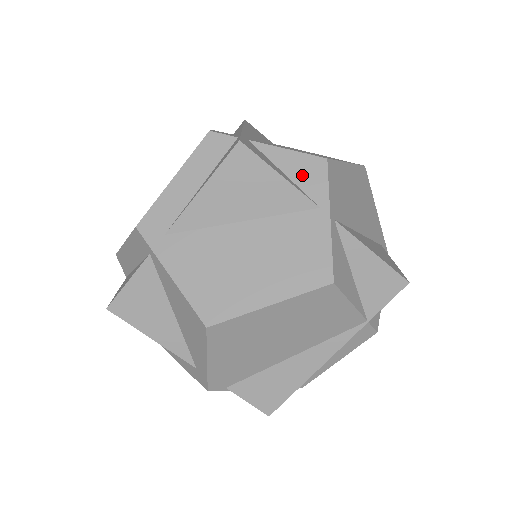
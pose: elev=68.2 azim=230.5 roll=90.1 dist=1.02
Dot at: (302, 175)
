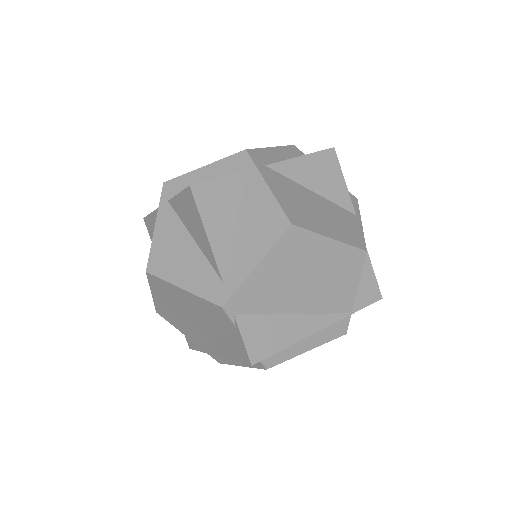
Dot at: occluded
